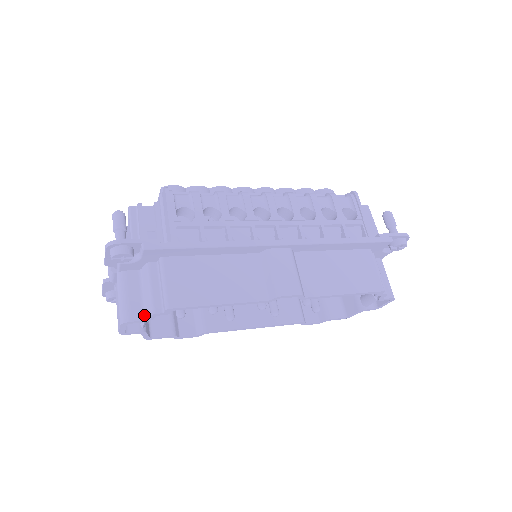
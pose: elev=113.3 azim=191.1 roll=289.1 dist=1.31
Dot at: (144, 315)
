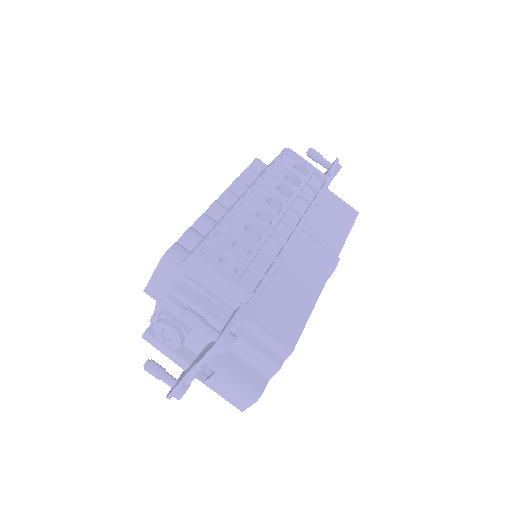
Dot at: (265, 376)
